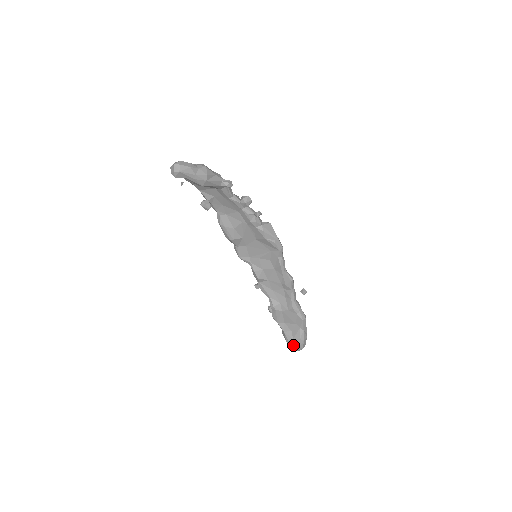
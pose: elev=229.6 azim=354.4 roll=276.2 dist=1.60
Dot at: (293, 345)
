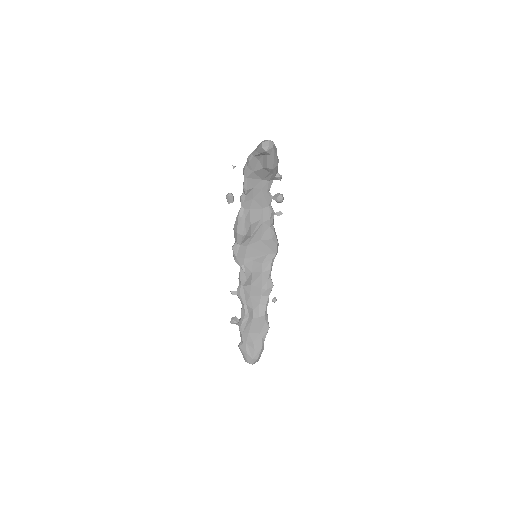
Dot at: (253, 356)
